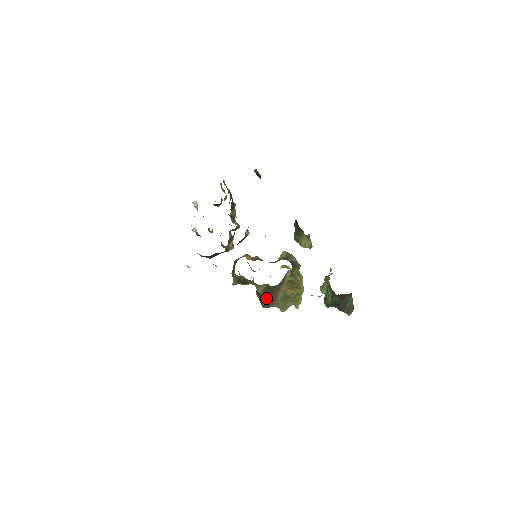
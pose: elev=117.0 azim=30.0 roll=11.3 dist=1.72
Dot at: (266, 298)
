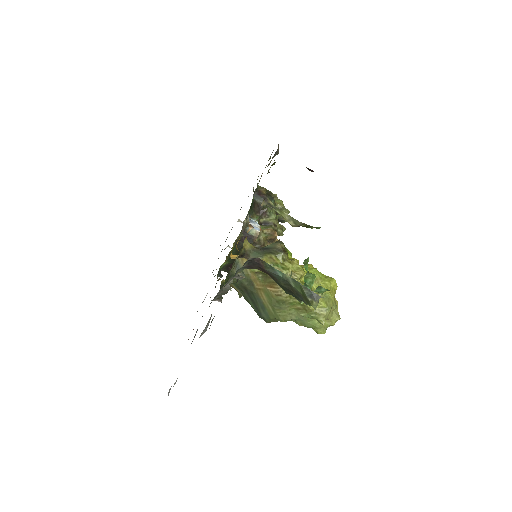
Dot at: (253, 305)
